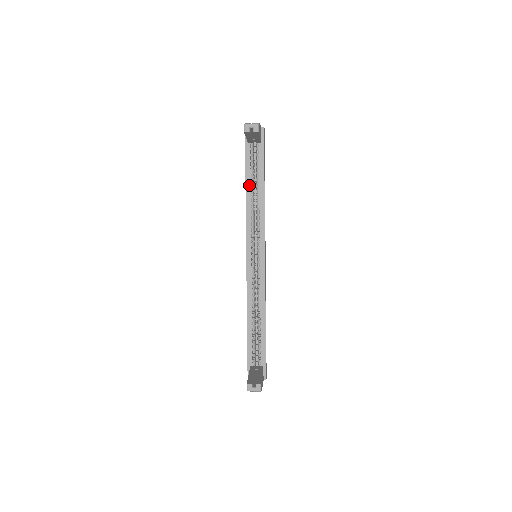
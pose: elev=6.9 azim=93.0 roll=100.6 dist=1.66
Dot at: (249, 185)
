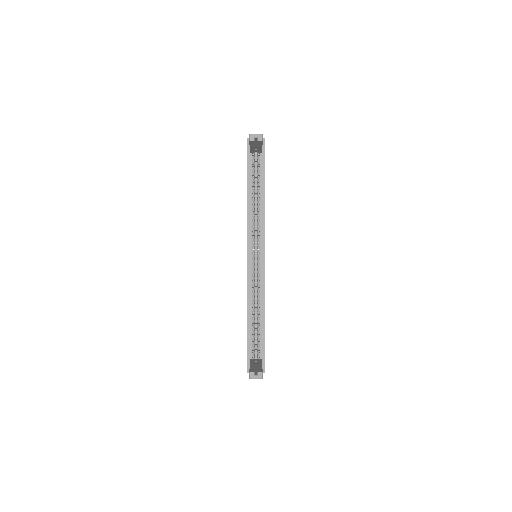
Dot at: (251, 191)
